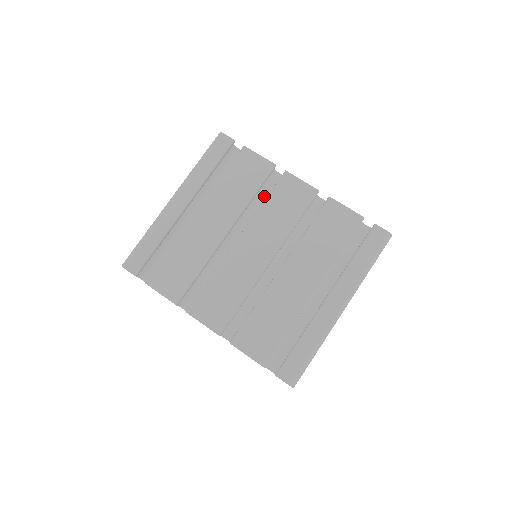
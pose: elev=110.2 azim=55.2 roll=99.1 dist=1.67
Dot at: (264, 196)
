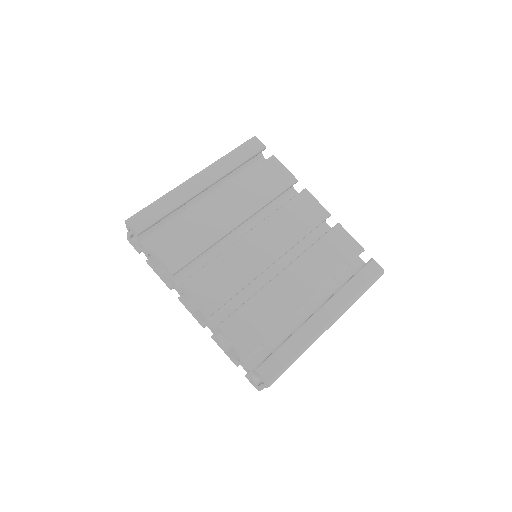
Dot at: (278, 205)
